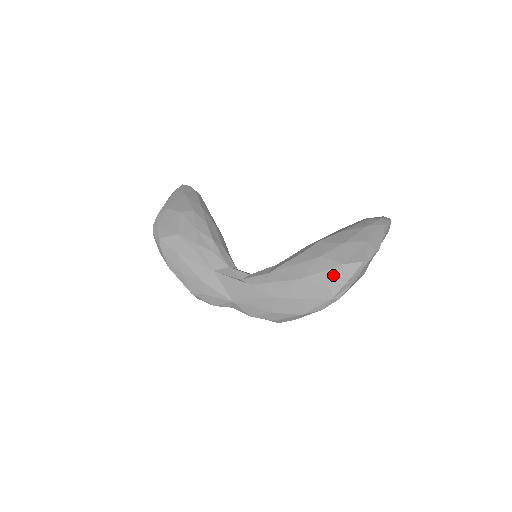
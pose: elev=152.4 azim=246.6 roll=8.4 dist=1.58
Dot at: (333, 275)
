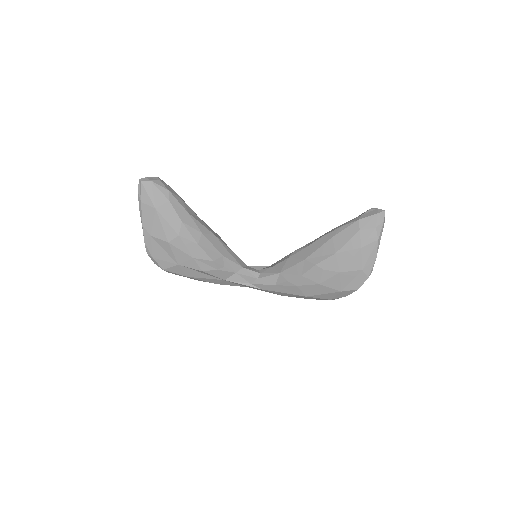
Dot at: (332, 296)
